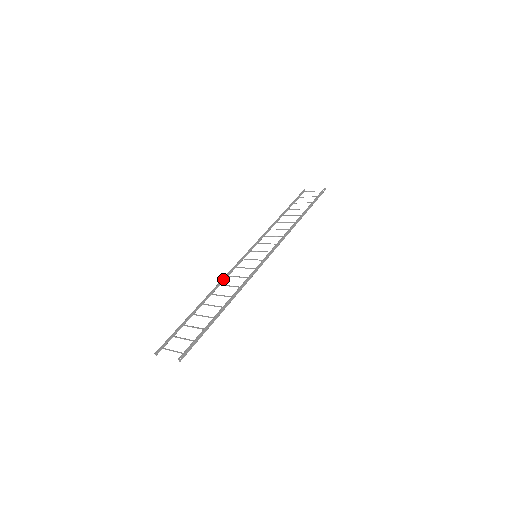
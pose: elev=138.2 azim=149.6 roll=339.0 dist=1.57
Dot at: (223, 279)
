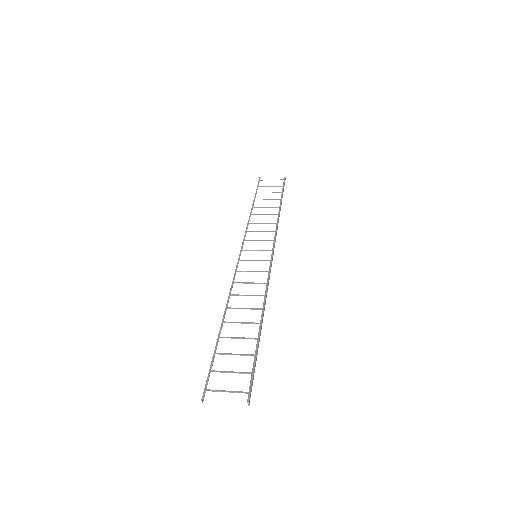
Dot at: (231, 287)
